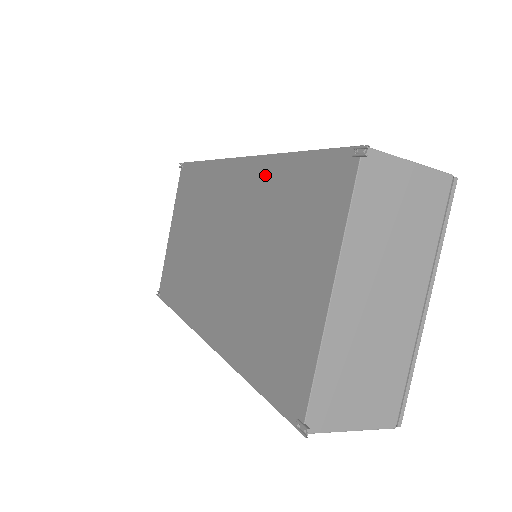
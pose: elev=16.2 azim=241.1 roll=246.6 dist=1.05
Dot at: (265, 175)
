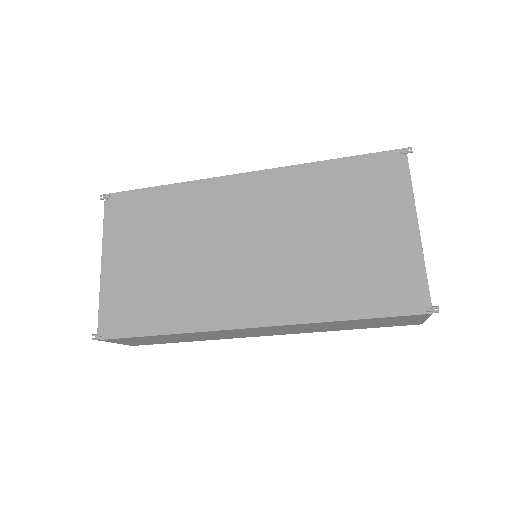
Dot at: (300, 178)
